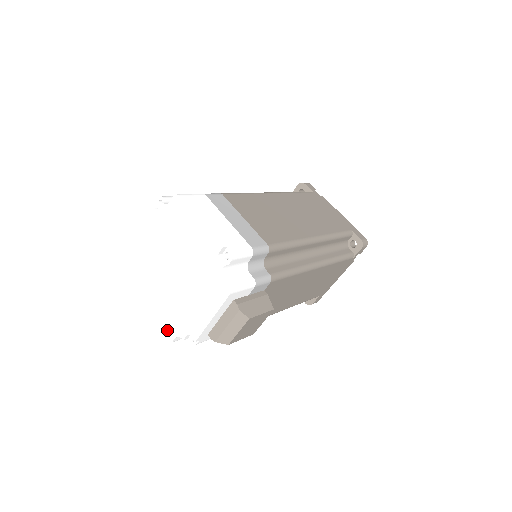
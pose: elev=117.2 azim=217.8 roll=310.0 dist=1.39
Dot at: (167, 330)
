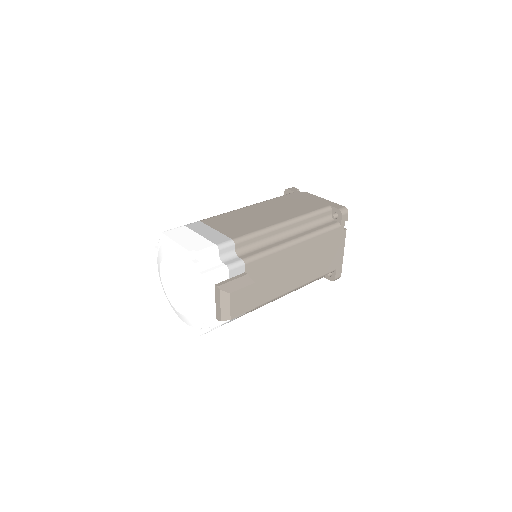
Dot at: (195, 328)
